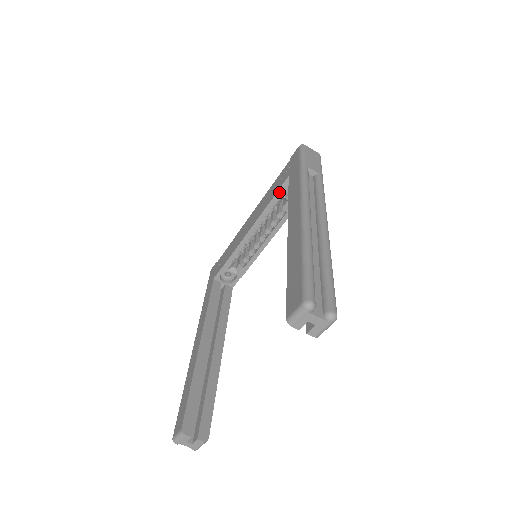
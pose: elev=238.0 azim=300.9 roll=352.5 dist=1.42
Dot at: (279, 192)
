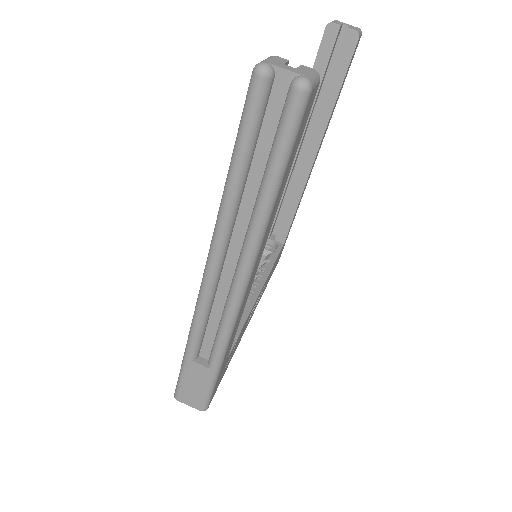
Dot at: occluded
